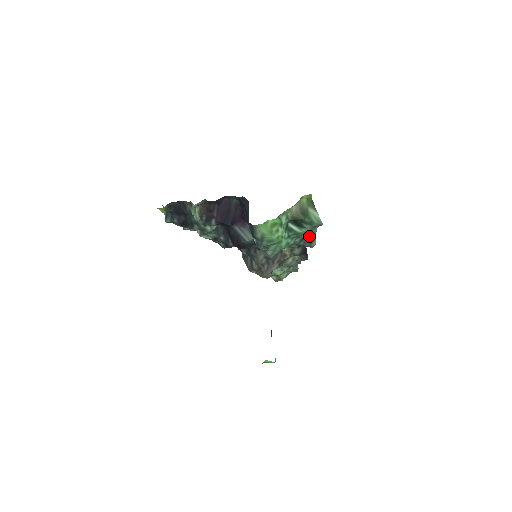
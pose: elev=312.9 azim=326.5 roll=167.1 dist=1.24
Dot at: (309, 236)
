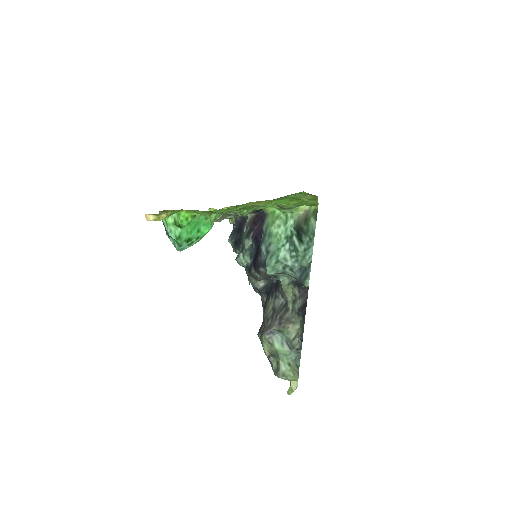
Dot at: (306, 263)
